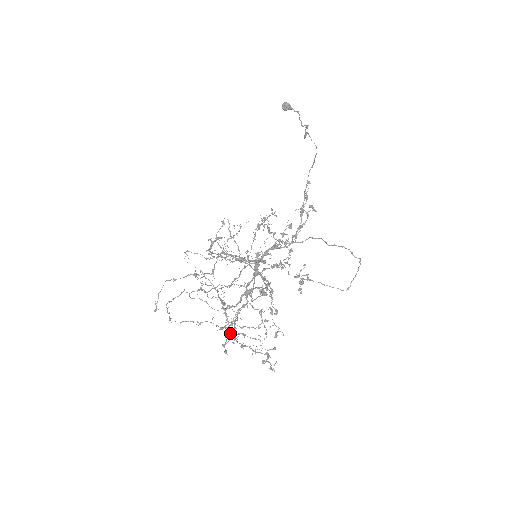
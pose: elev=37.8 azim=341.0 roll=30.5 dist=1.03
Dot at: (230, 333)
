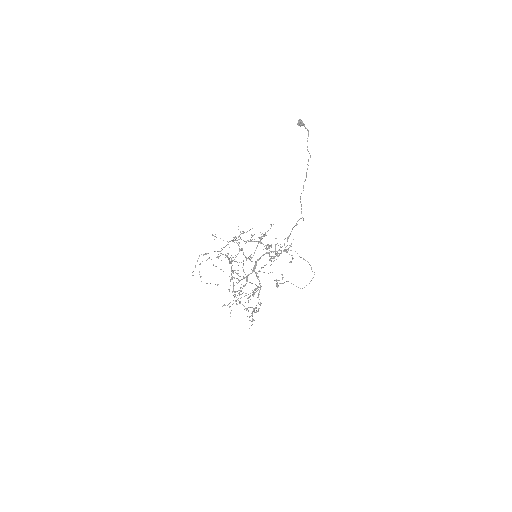
Dot at: (234, 294)
